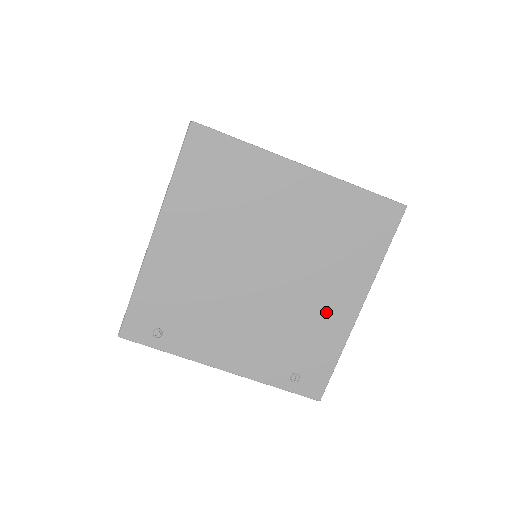
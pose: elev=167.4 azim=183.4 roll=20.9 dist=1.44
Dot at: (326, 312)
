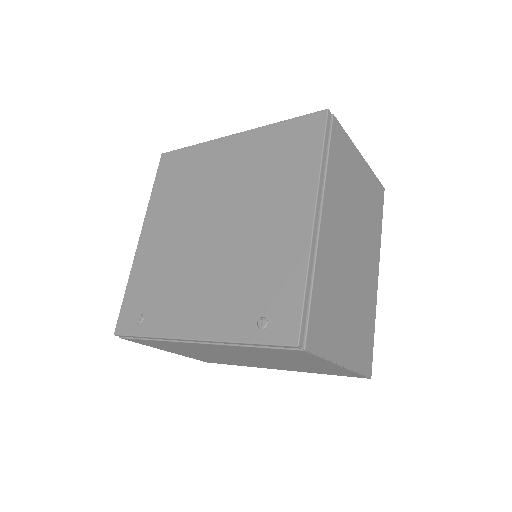
Dot at: (279, 237)
